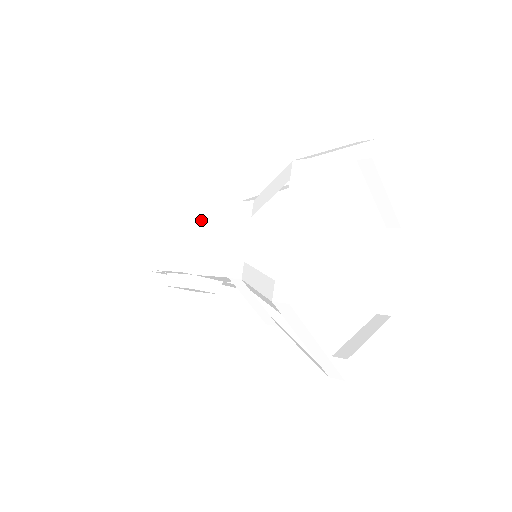
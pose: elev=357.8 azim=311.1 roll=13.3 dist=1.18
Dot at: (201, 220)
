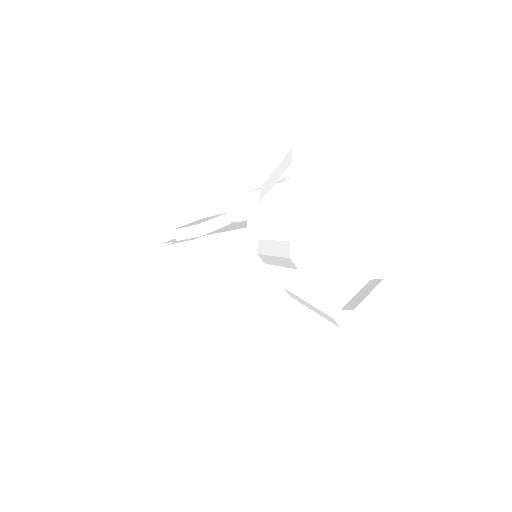
Dot at: occluded
